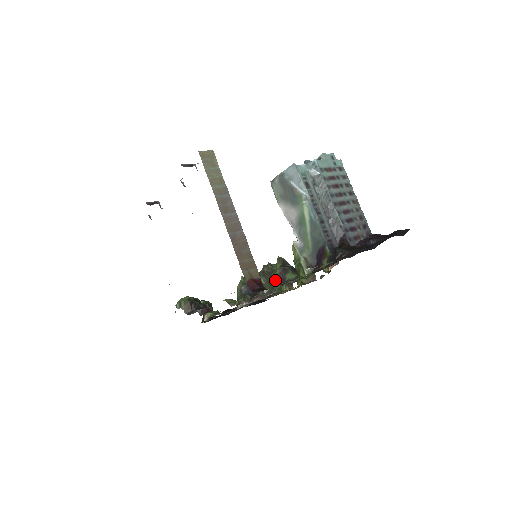
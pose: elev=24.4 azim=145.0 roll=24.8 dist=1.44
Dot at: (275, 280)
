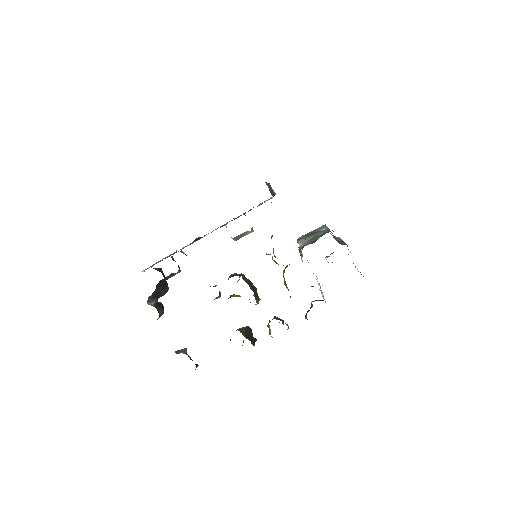
Dot at: occluded
